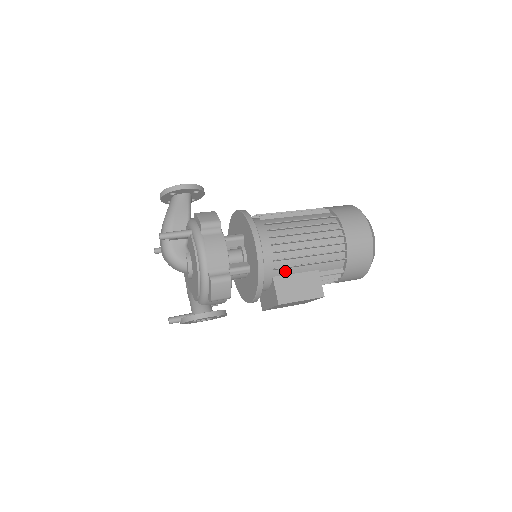
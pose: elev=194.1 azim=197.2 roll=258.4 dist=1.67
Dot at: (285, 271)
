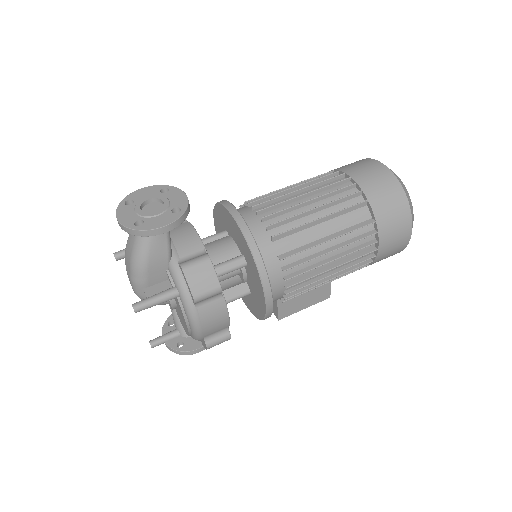
Dot at: occluded
